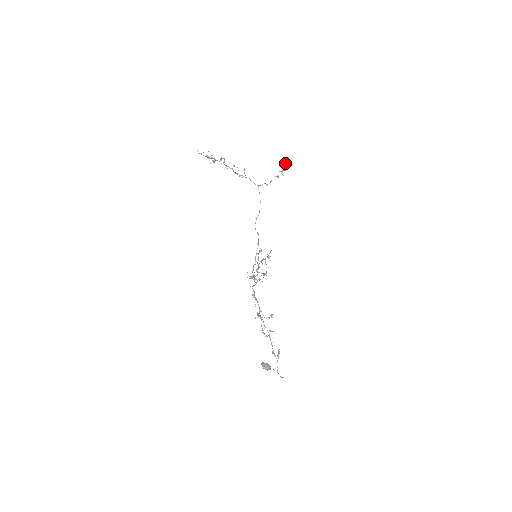
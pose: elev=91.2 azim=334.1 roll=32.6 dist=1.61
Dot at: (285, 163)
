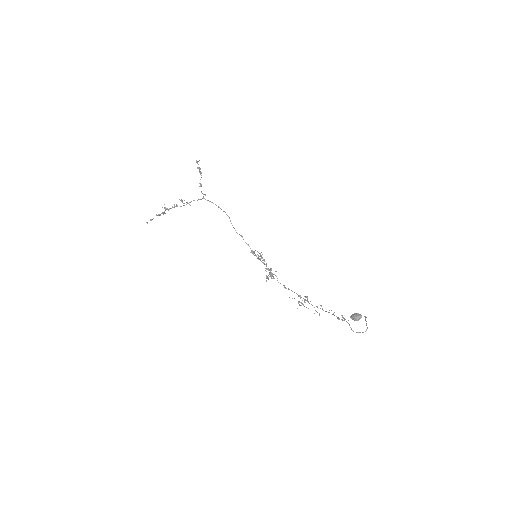
Dot at: occluded
